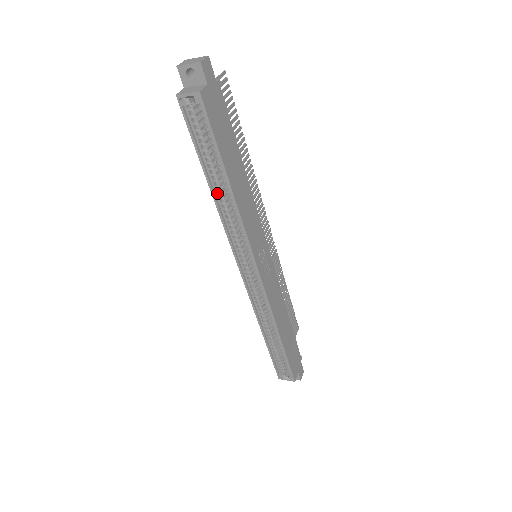
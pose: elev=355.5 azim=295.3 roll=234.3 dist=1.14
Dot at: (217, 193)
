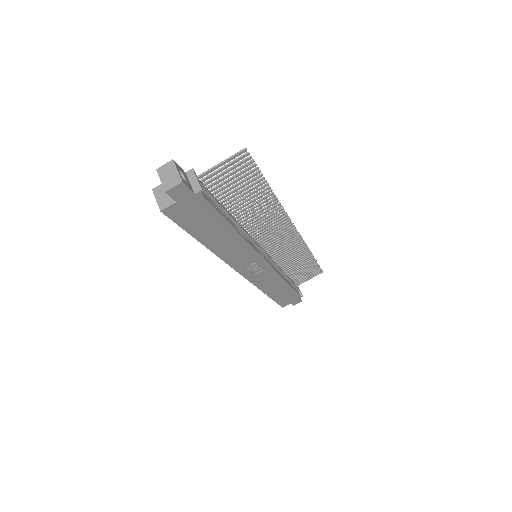
Dot at: occluded
